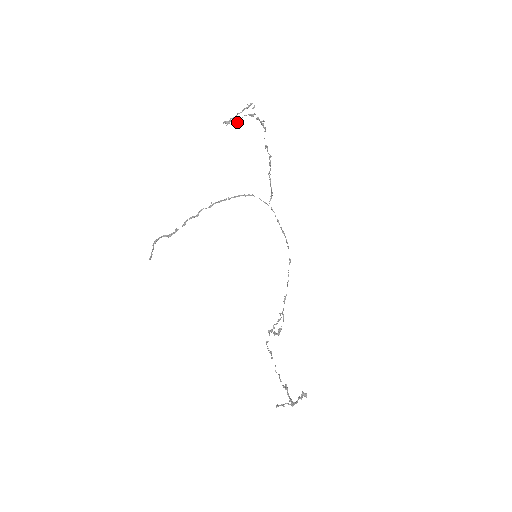
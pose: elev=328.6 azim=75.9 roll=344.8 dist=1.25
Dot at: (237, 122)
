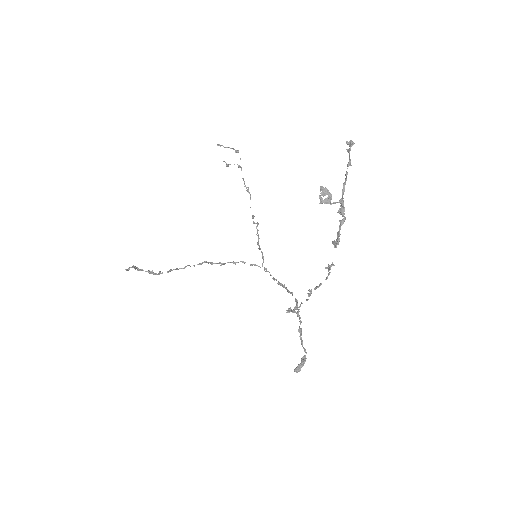
Dot at: (227, 164)
